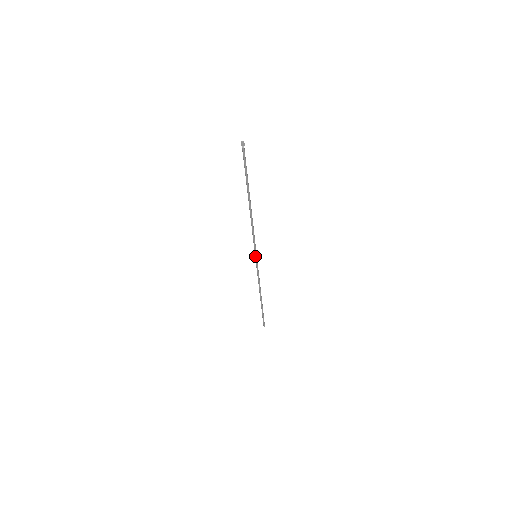
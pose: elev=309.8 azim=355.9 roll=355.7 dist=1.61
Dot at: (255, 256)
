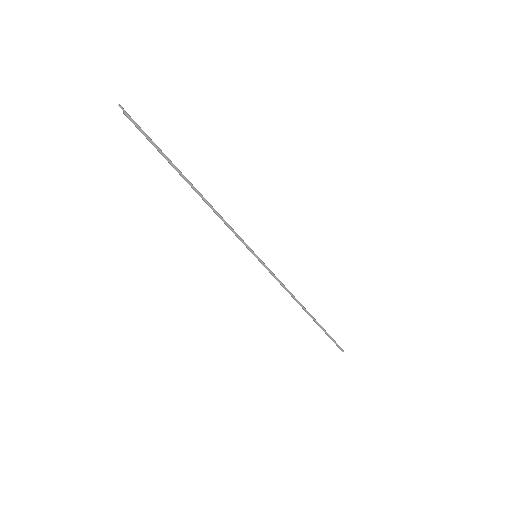
Dot at: (255, 255)
